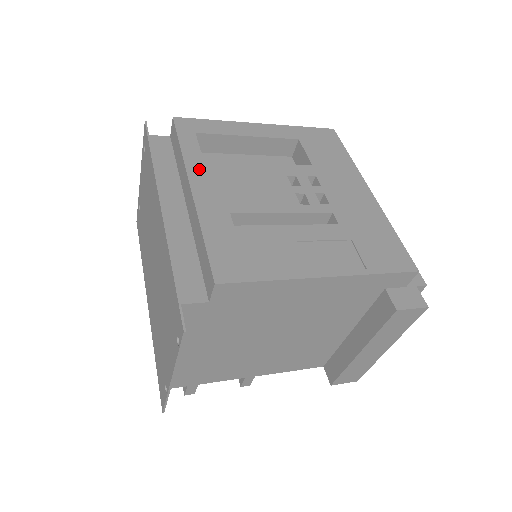
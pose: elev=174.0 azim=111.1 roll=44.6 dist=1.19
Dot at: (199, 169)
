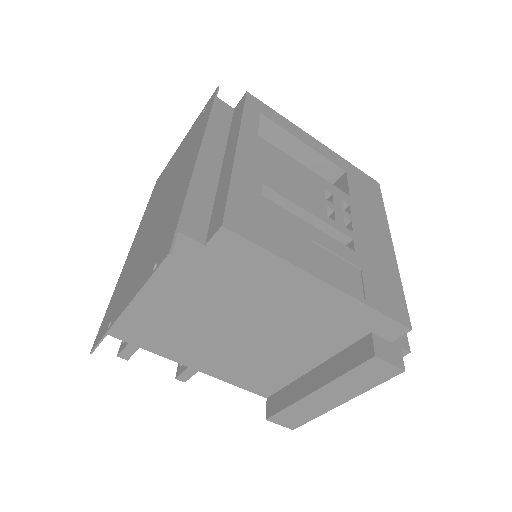
Dot at: (251, 138)
